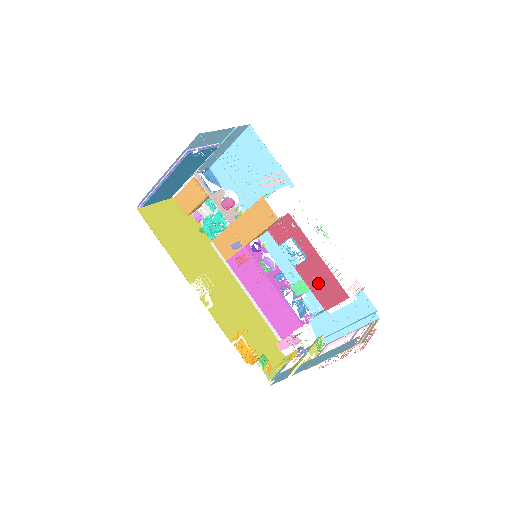
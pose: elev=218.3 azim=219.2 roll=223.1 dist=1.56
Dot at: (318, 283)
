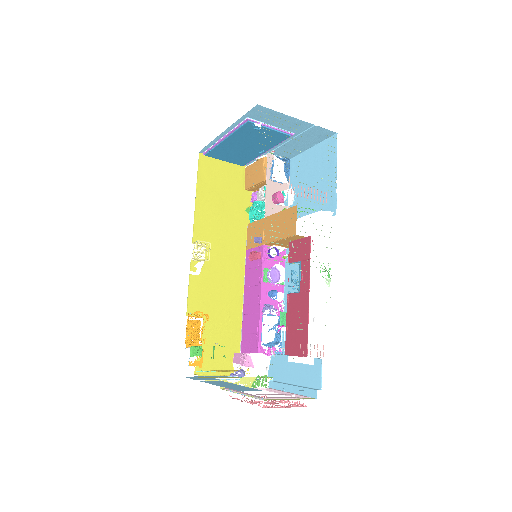
Dot at: (294, 323)
